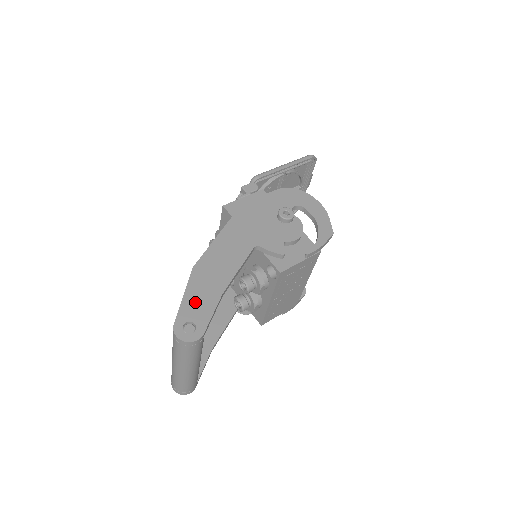
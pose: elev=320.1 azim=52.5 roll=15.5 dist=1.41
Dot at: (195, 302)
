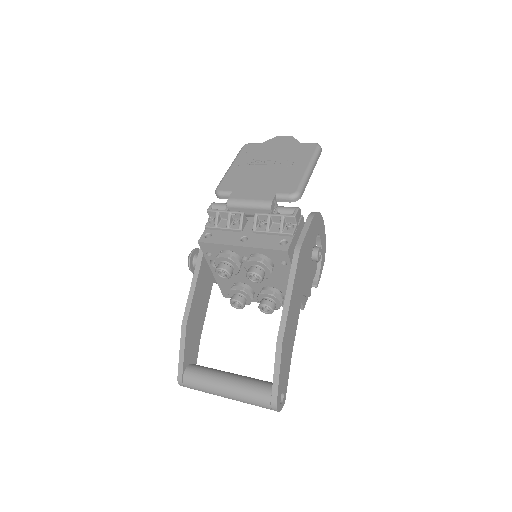
Dot at: (283, 375)
